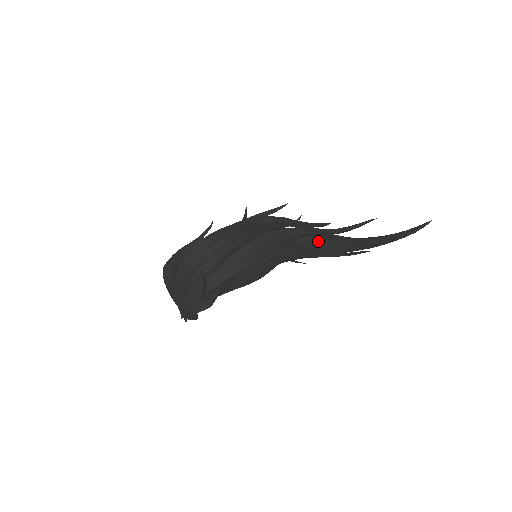
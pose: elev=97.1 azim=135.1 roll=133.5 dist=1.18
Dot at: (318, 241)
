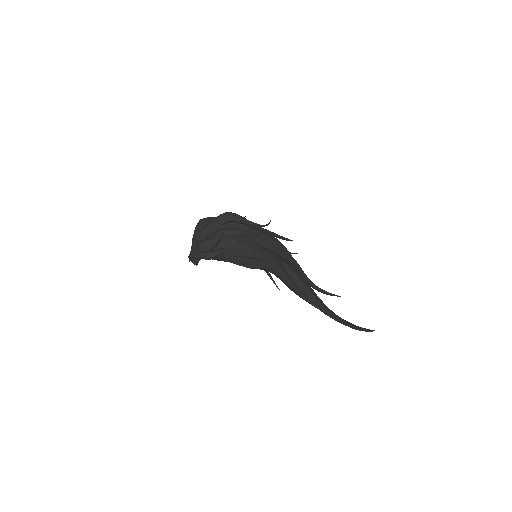
Dot at: (298, 277)
